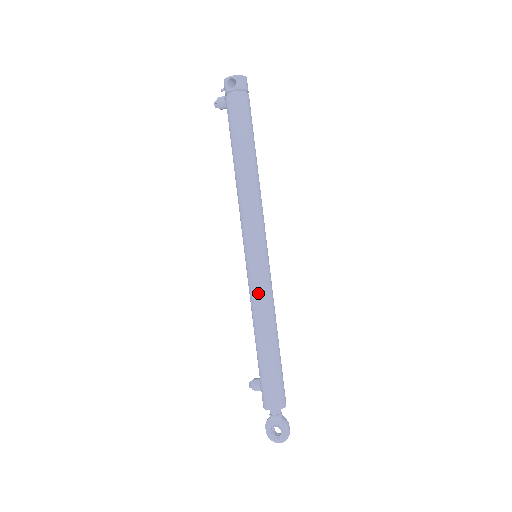
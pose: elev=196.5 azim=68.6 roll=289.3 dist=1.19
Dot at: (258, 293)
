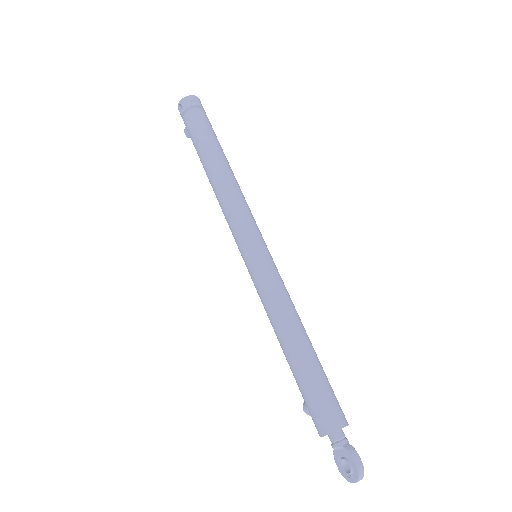
Dot at: (262, 295)
